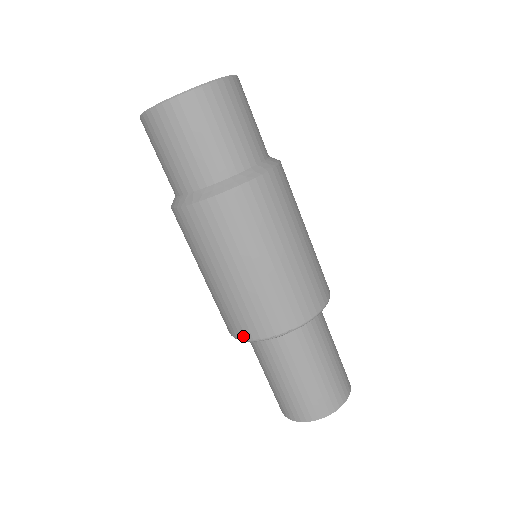
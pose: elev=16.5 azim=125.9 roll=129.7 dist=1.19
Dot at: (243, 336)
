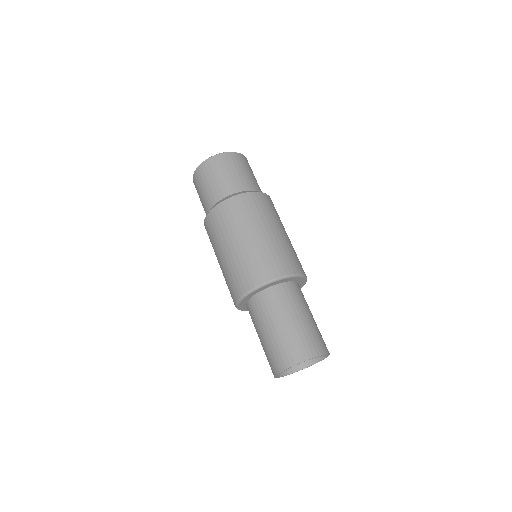
Dot at: (234, 302)
